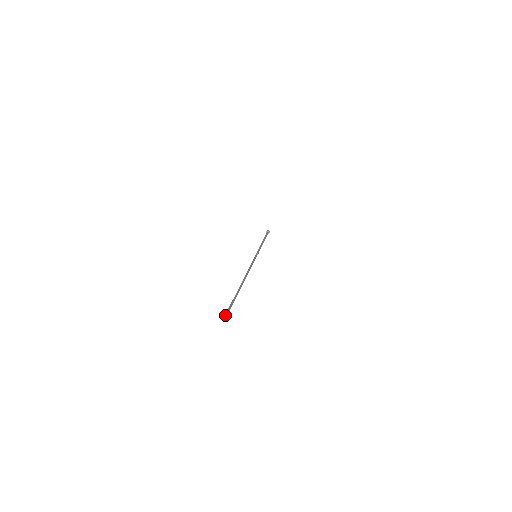
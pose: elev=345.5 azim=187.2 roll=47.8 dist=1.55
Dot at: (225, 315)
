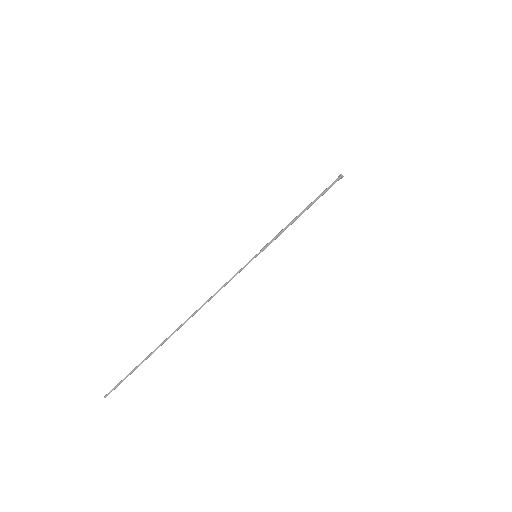
Dot at: (109, 392)
